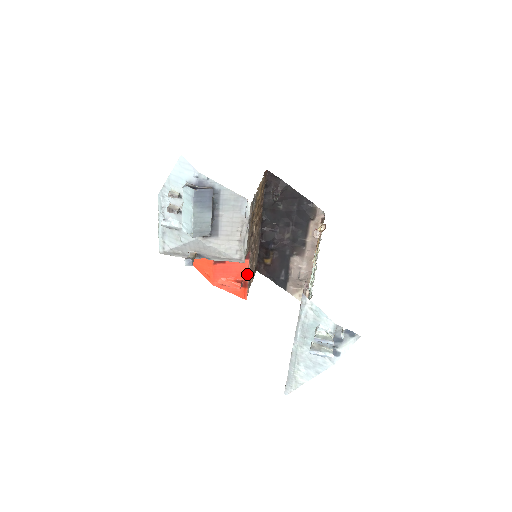
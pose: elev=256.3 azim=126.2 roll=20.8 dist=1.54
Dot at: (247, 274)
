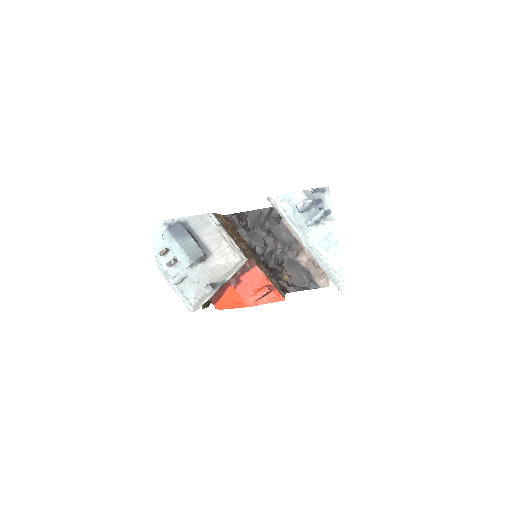
Dot at: (265, 278)
